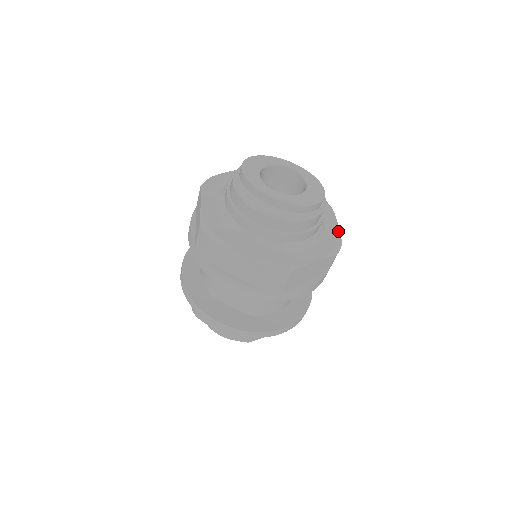
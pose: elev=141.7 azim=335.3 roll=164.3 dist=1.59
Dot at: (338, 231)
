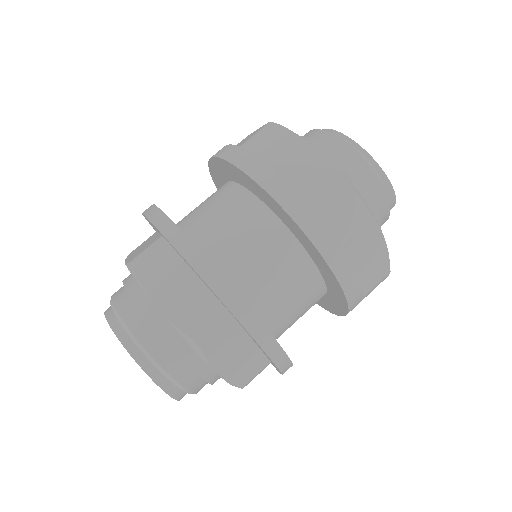
Dot at: occluded
